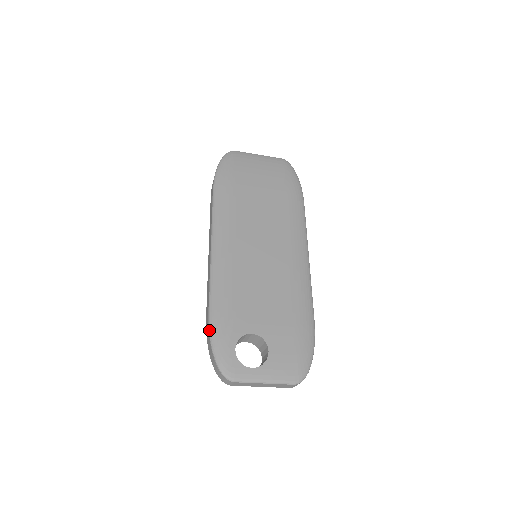
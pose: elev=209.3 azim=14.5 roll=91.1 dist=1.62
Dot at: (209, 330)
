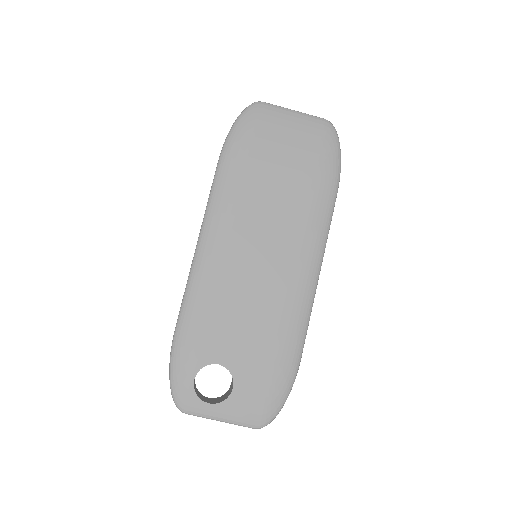
Dot at: (171, 350)
